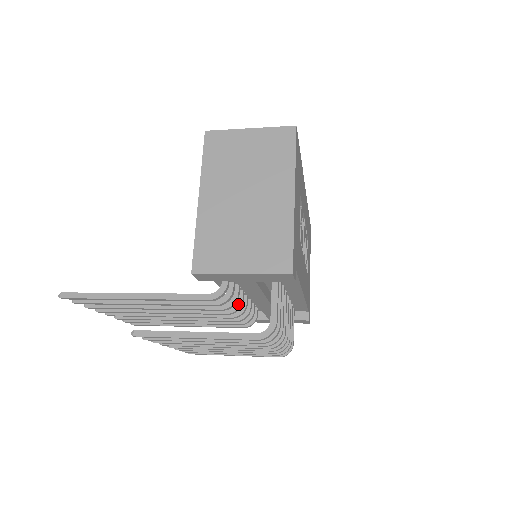
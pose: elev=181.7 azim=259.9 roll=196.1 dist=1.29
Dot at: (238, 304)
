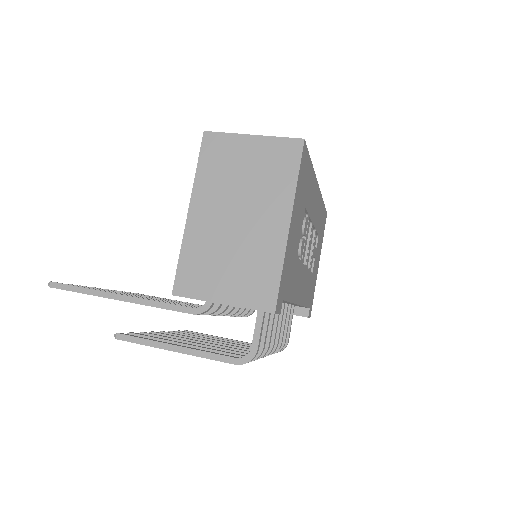
Dot at: (230, 307)
